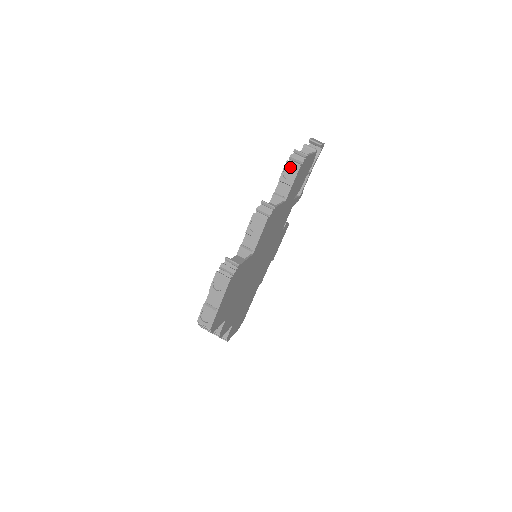
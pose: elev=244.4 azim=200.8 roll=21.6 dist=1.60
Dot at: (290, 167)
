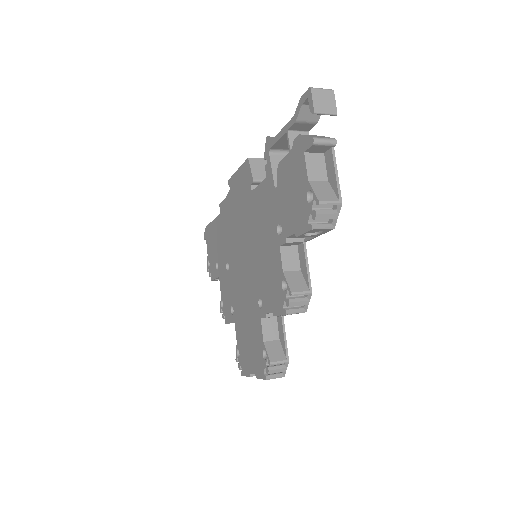
Dot at: (316, 229)
